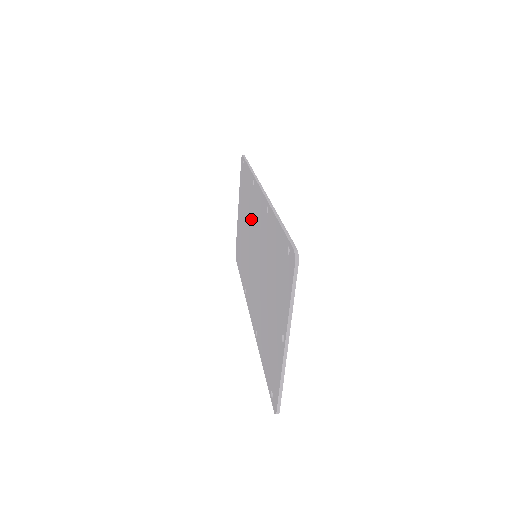
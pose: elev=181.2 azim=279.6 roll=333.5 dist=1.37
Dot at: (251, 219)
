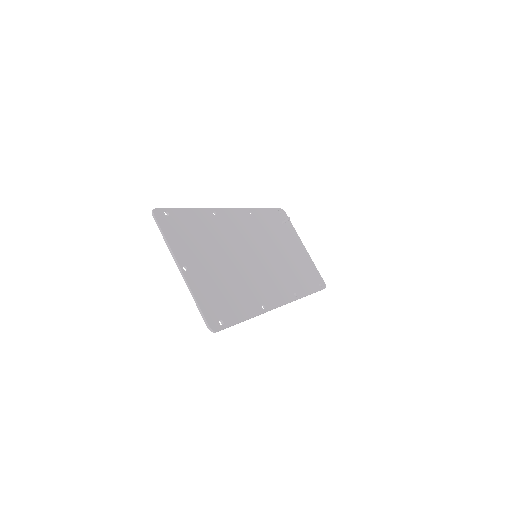
Dot at: occluded
